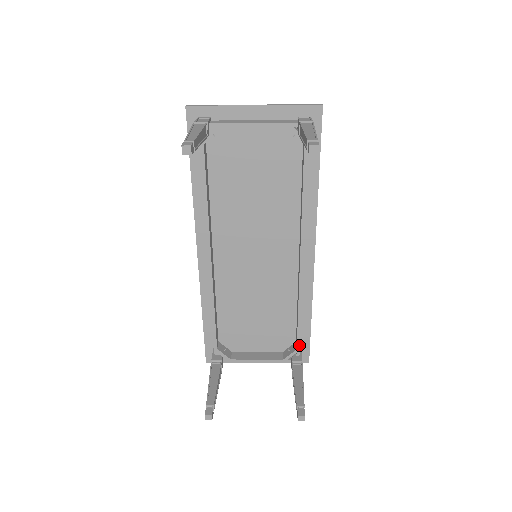
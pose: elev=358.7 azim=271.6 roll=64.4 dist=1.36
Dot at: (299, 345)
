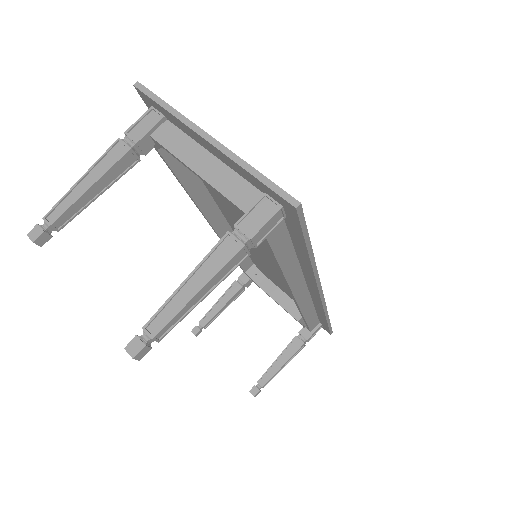
Dot at: (309, 328)
